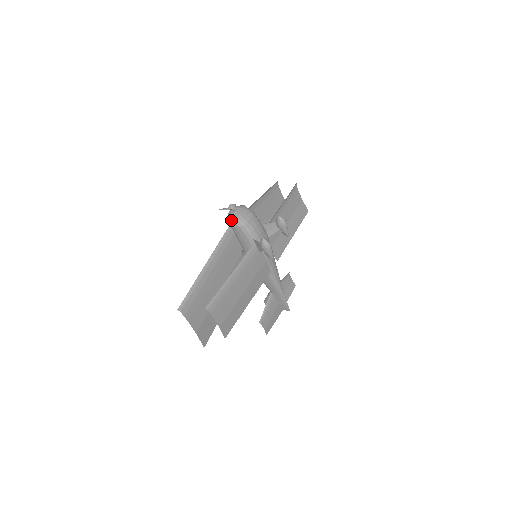
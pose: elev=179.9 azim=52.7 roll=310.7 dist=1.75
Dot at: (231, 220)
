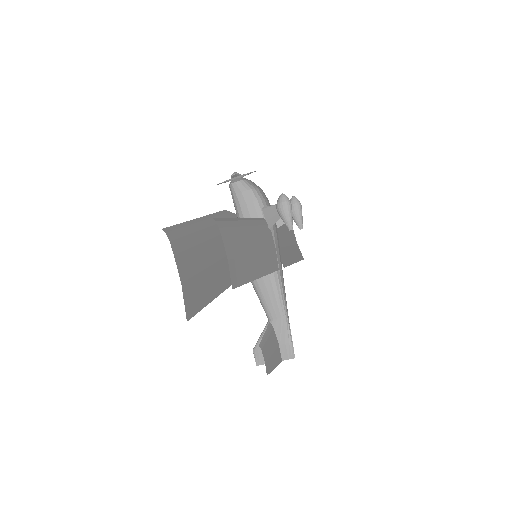
Dot at: (236, 182)
